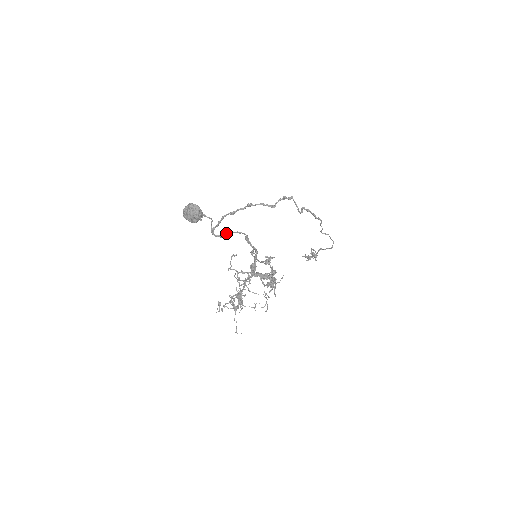
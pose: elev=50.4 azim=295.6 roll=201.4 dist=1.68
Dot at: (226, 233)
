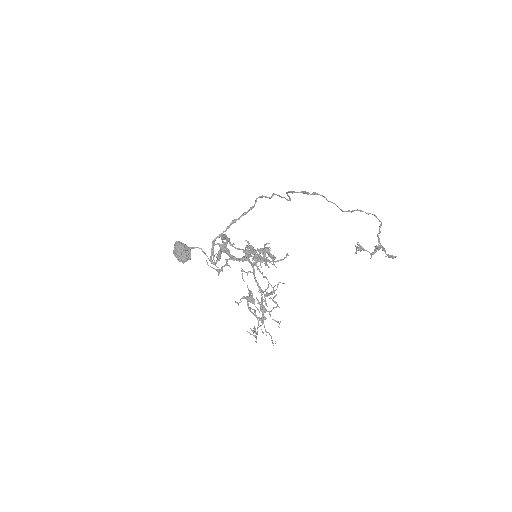
Dot at: (218, 253)
